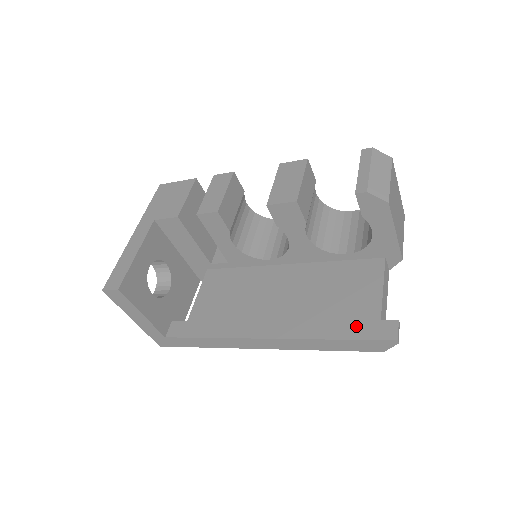
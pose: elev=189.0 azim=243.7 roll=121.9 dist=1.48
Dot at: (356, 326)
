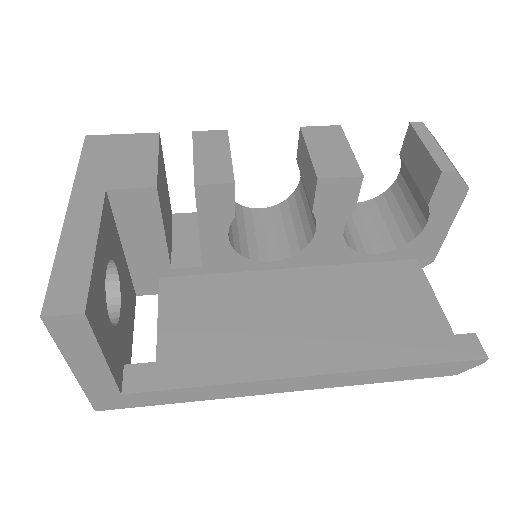
Dot at: (429, 345)
